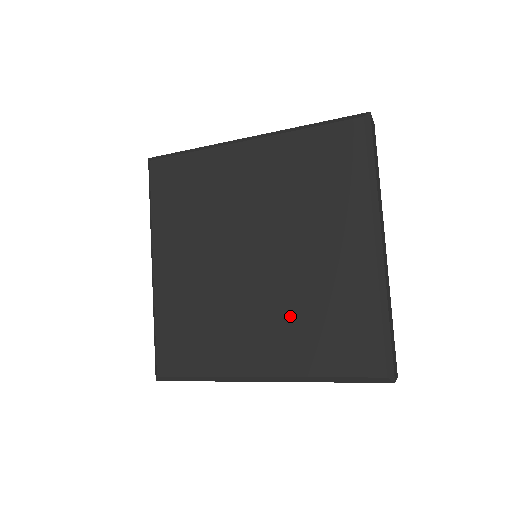
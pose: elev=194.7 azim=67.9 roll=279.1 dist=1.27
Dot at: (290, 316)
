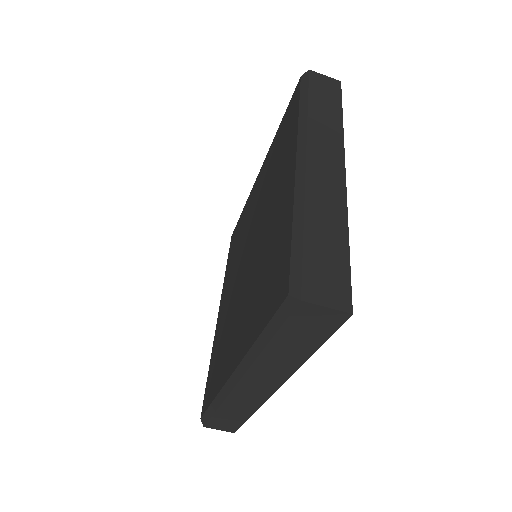
Dot at: (253, 289)
